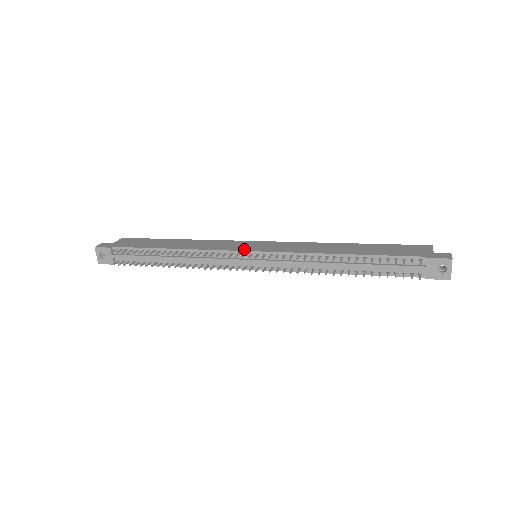
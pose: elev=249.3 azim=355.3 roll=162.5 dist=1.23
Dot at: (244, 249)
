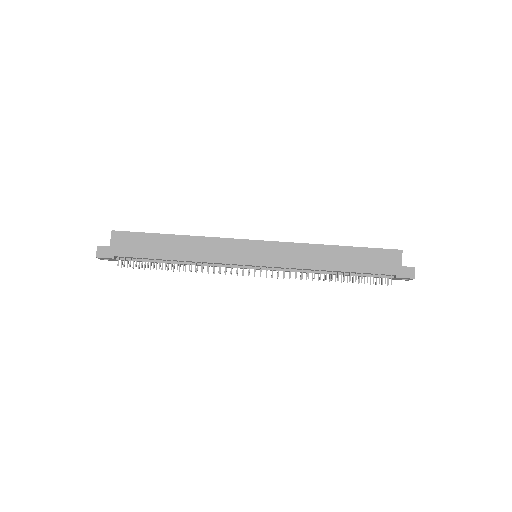
Dot at: (248, 262)
